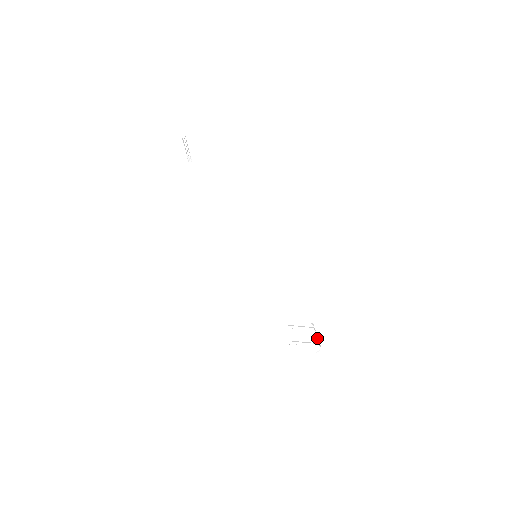
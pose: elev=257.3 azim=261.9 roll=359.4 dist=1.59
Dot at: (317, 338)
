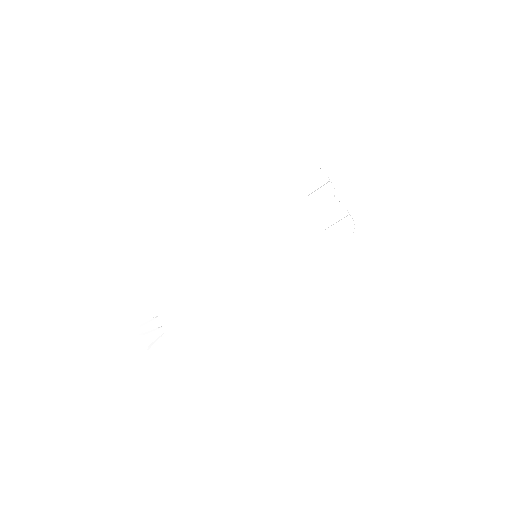
Dot at: occluded
